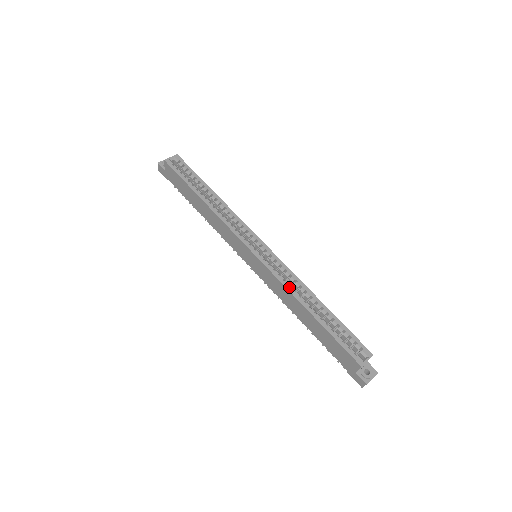
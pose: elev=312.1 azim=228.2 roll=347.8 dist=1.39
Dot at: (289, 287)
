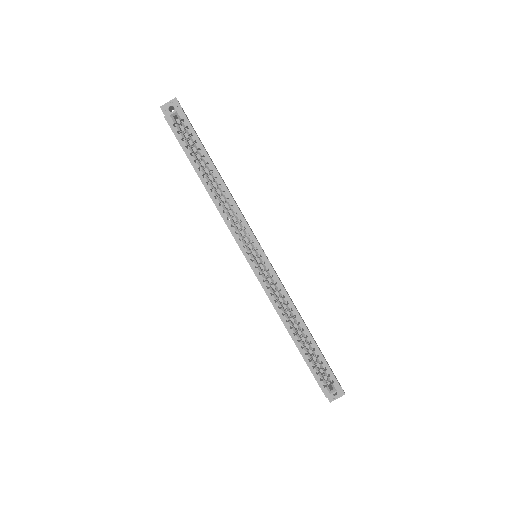
Dot at: (278, 309)
